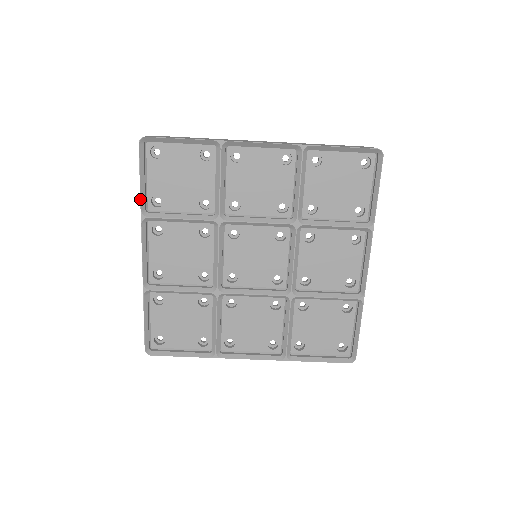
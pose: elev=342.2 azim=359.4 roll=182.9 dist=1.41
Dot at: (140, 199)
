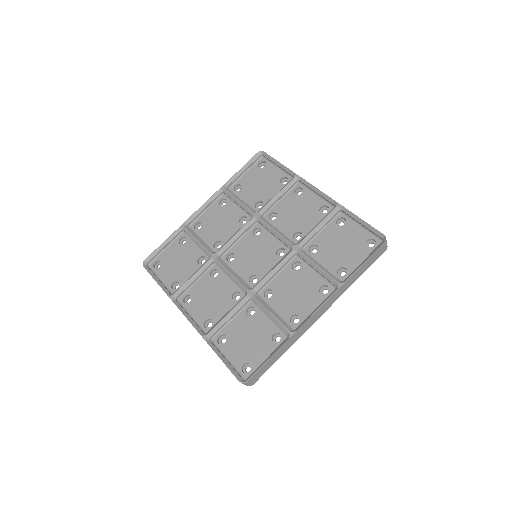
Dot at: (231, 178)
